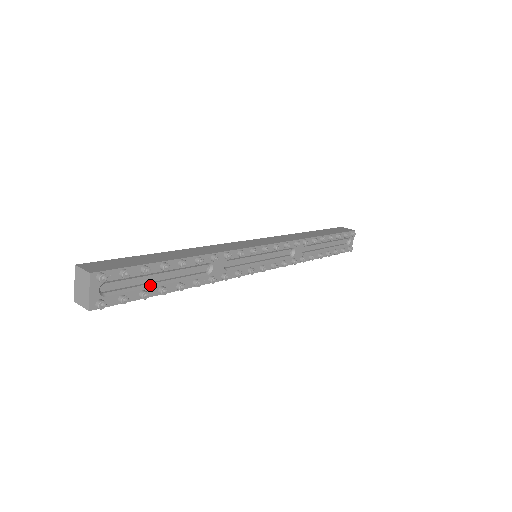
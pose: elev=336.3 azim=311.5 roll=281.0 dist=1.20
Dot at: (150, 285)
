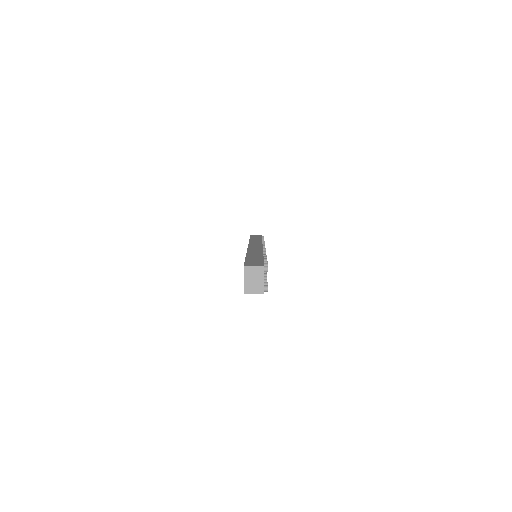
Dot at: occluded
